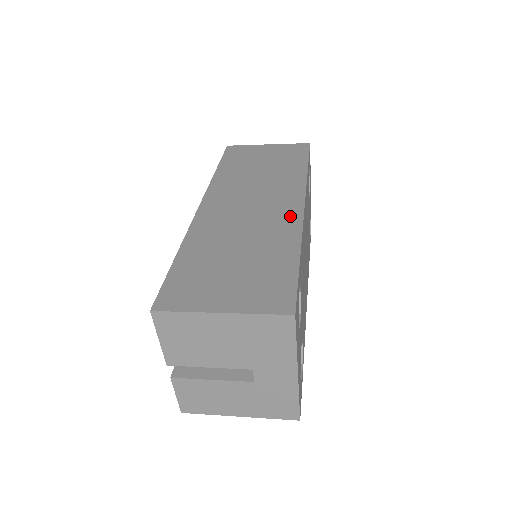
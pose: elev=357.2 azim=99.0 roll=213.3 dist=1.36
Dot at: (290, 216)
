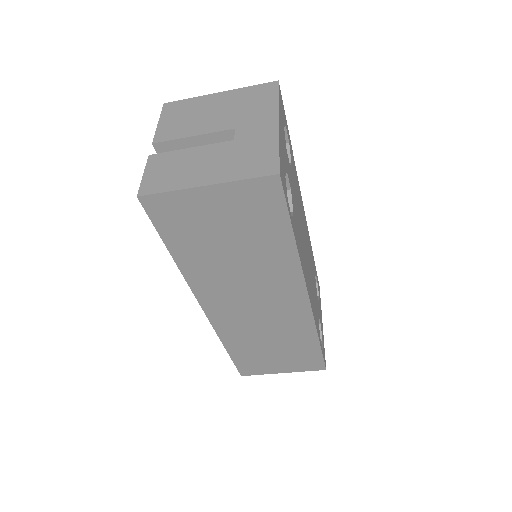
Dot at: occluded
